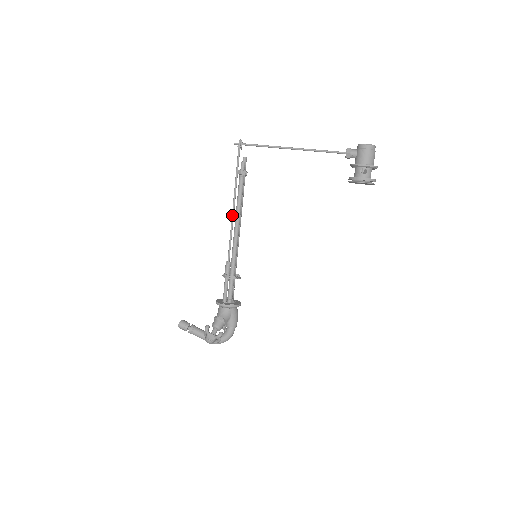
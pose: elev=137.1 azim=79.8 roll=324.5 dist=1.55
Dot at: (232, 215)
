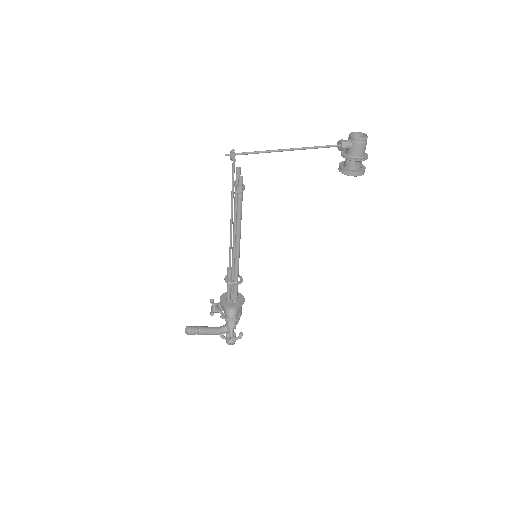
Dot at: (231, 228)
